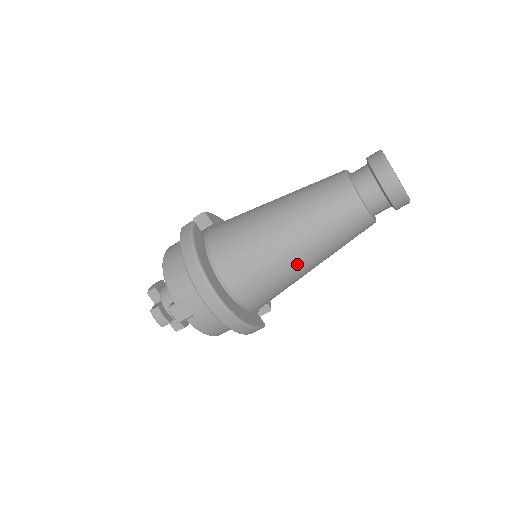
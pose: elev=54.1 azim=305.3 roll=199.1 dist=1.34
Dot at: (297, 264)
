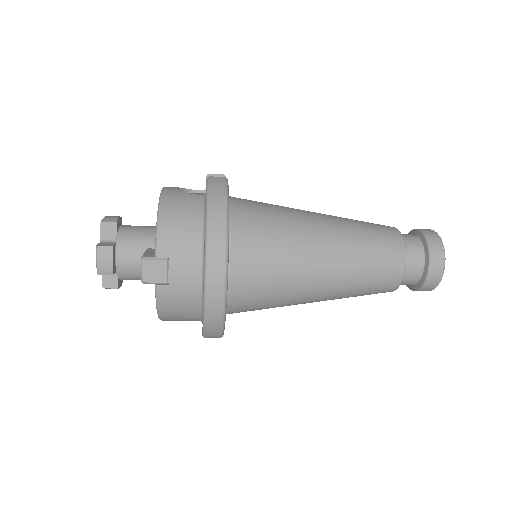
Dot at: (312, 291)
